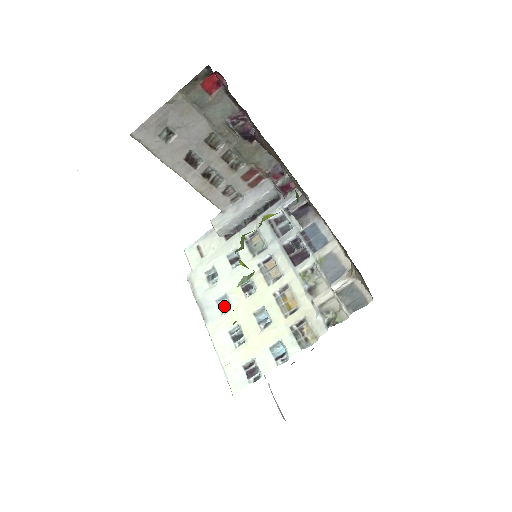
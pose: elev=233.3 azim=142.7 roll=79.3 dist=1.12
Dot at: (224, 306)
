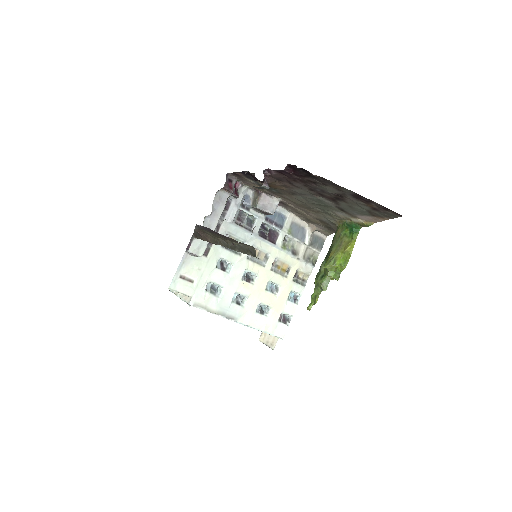
Dot at: (238, 301)
